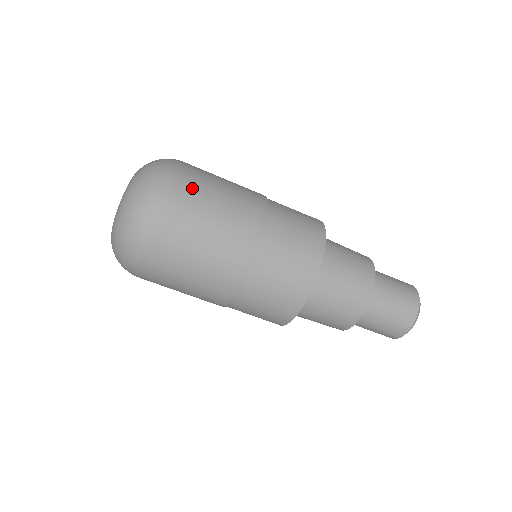
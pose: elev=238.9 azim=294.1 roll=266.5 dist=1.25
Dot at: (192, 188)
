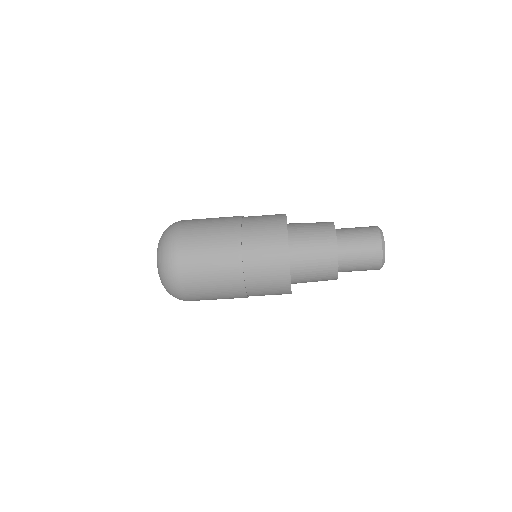
Dot at: (191, 225)
